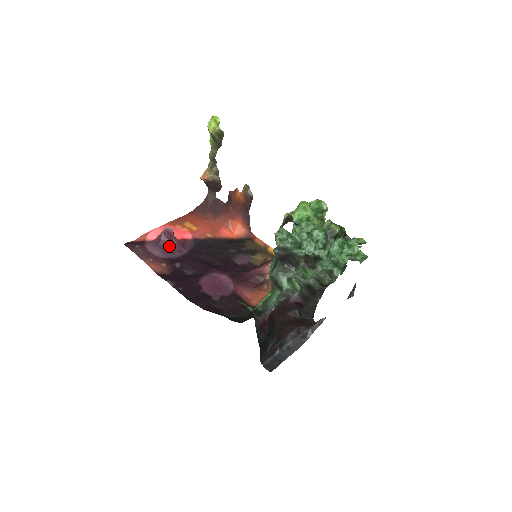
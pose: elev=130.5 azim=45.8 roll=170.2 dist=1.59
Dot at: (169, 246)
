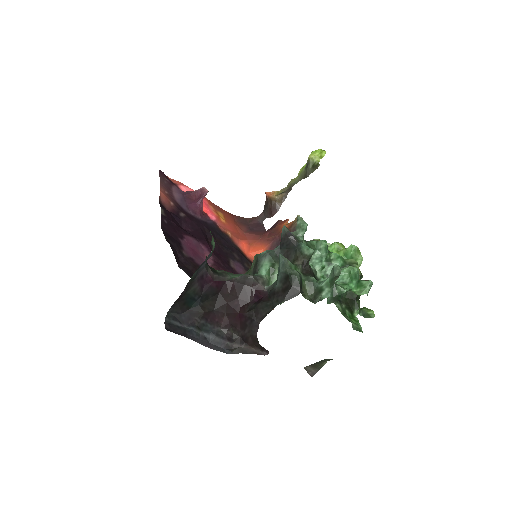
Dot at: (191, 202)
